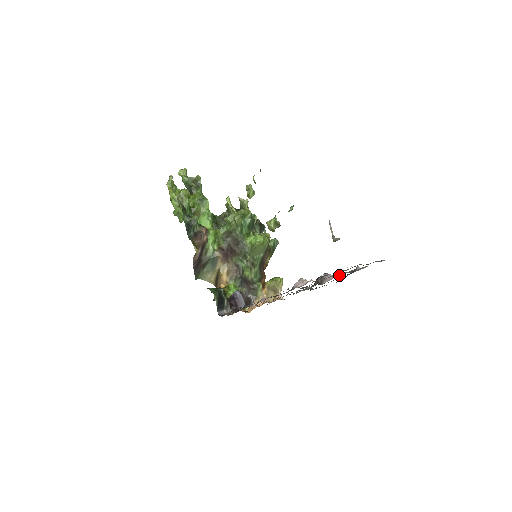
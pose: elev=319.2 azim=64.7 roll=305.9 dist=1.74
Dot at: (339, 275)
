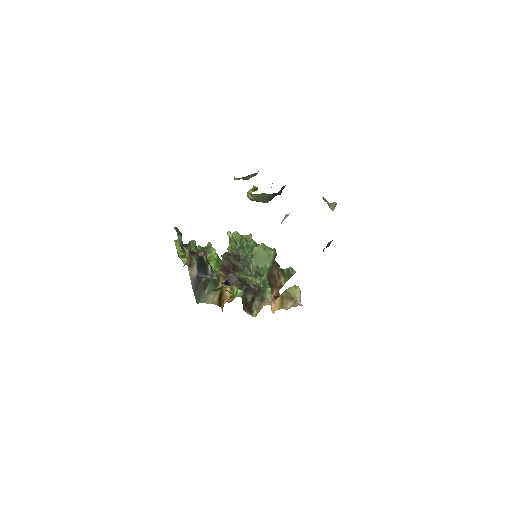
Dot at: occluded
